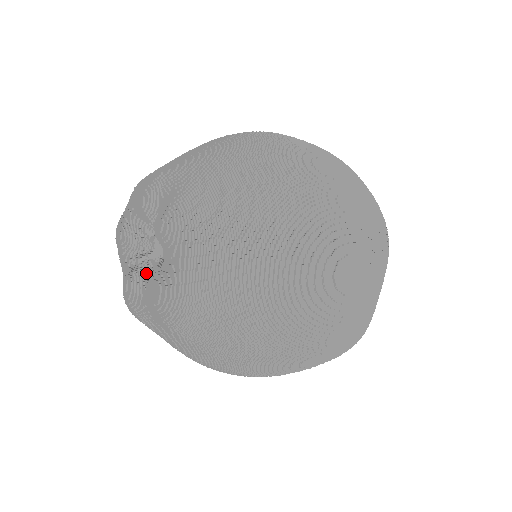
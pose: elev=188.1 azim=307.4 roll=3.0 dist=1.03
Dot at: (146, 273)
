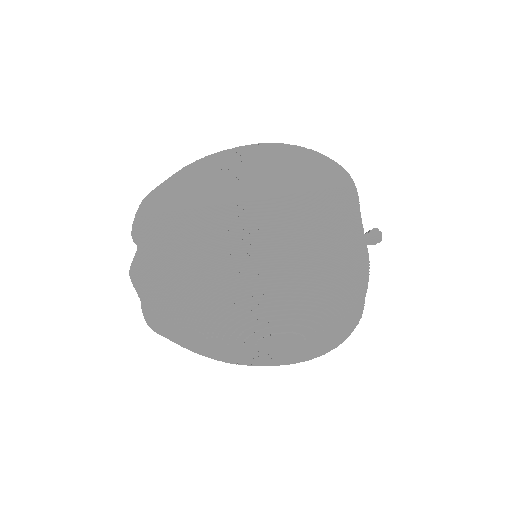
Dot at: occluded
